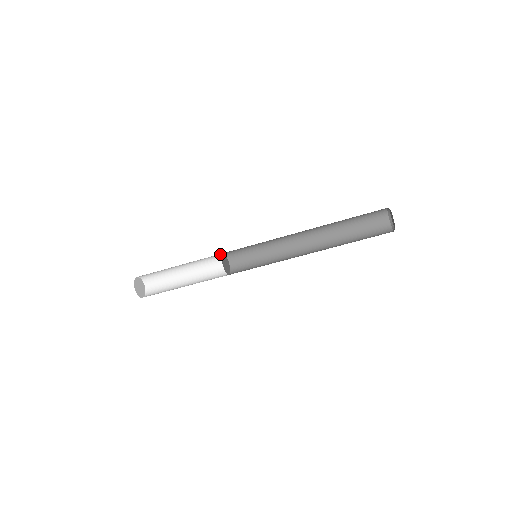
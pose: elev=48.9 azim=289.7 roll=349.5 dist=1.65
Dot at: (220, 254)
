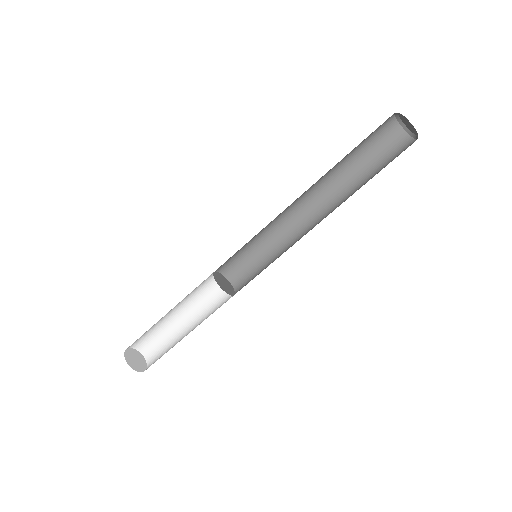
Dot at: occluded
